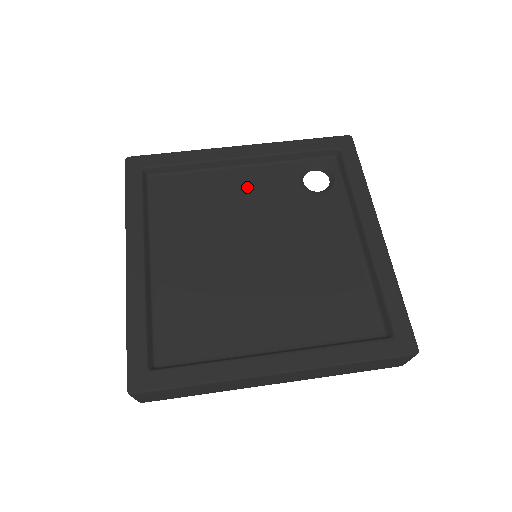
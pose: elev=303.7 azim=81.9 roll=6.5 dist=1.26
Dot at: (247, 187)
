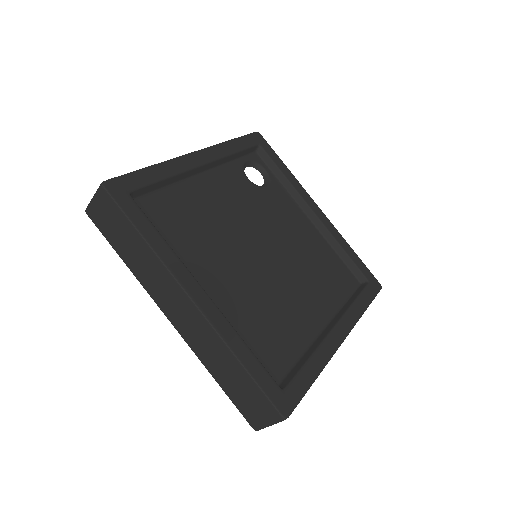
Dot at: (220, 193)
